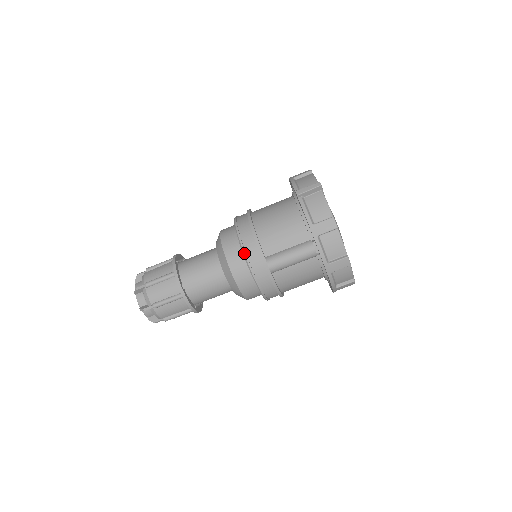
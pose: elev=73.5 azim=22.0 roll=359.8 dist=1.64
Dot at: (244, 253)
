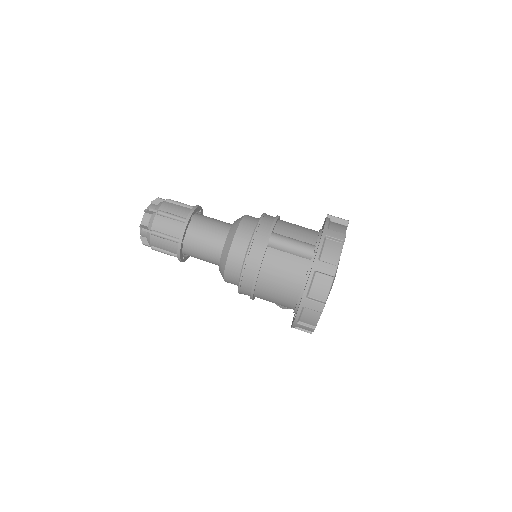
Dot at: (260, 220)
